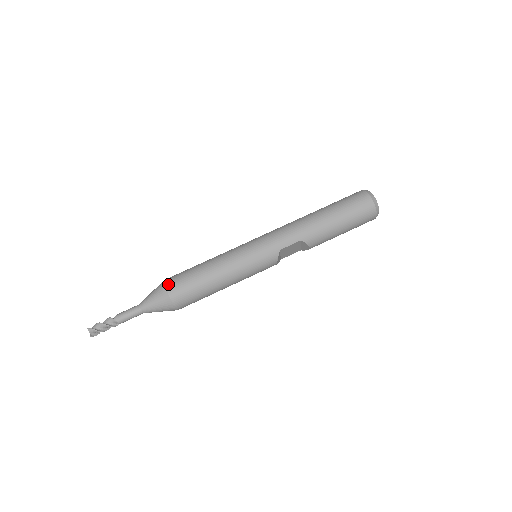
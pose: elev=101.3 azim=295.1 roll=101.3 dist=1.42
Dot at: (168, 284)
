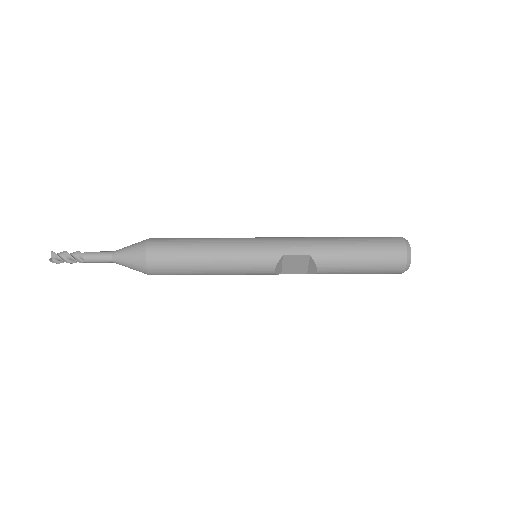
Dot at: (152, 240)
